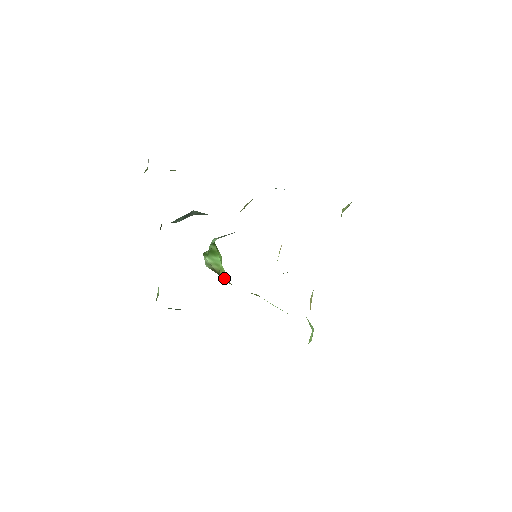
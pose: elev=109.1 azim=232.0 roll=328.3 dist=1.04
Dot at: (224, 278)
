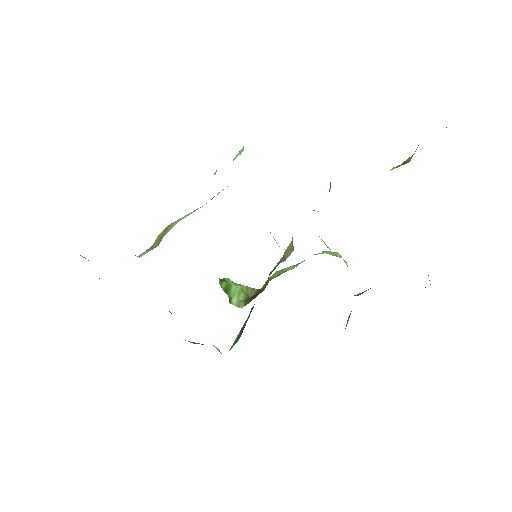
Dot at: (249, 292)
